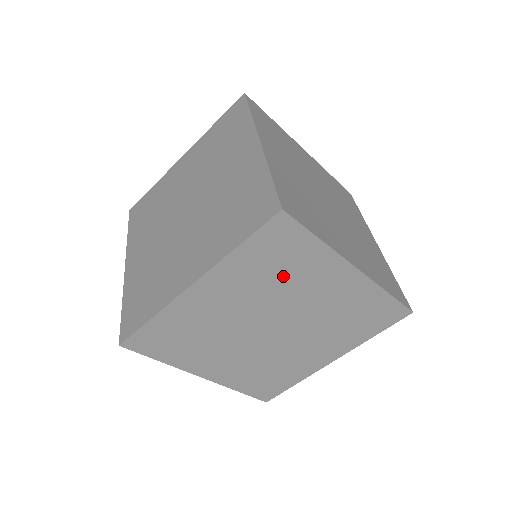
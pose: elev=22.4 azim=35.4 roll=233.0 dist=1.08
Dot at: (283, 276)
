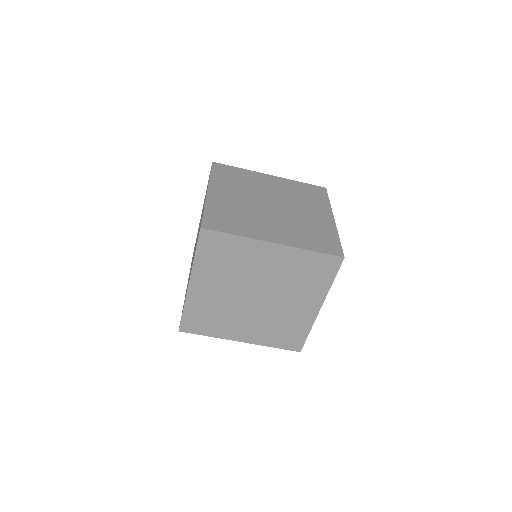
Dot at: occluded
